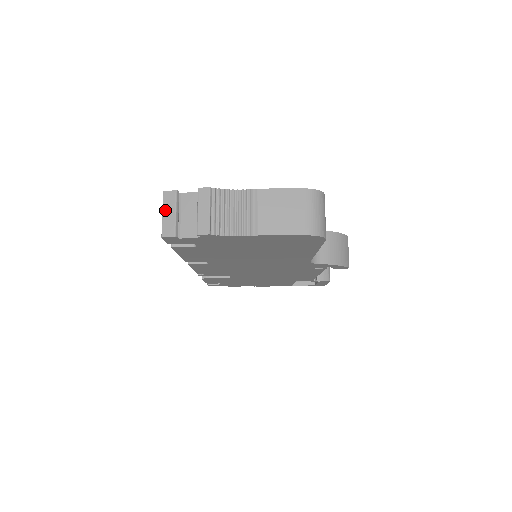
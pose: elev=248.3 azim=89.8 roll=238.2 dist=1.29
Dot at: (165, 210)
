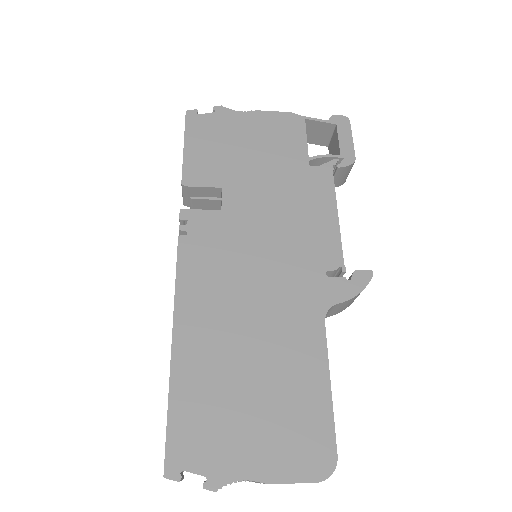
Dot at: occluded
